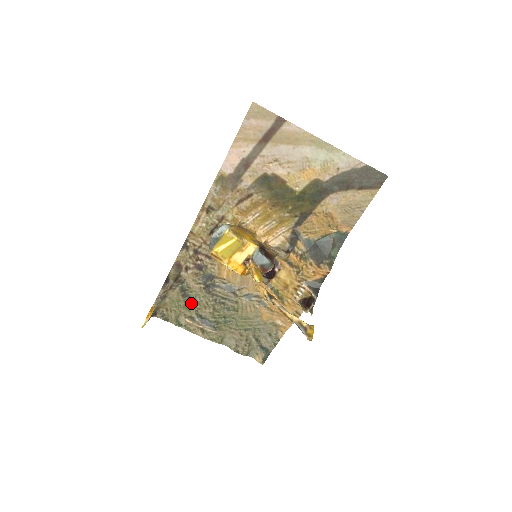
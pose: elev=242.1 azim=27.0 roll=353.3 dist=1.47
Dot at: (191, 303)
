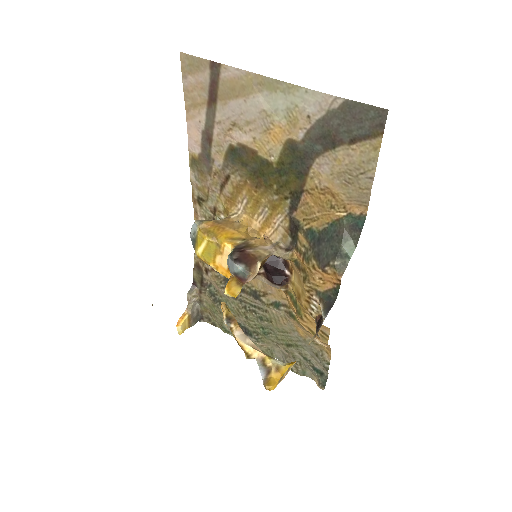
Dot at: occluded
